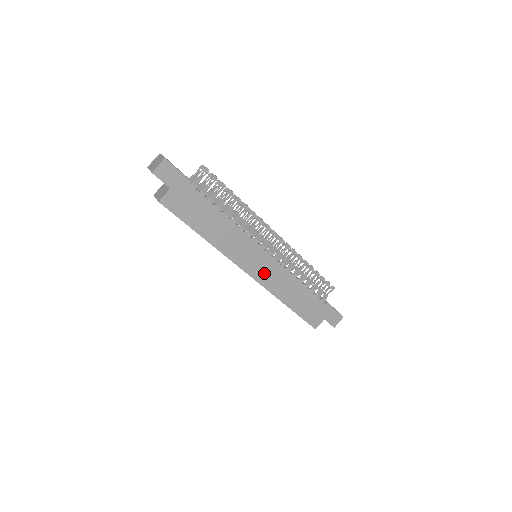
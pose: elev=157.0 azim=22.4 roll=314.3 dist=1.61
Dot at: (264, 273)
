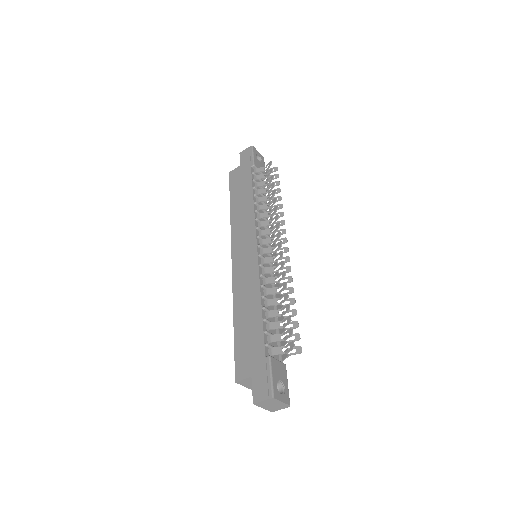
Dot at: (242, 265)
